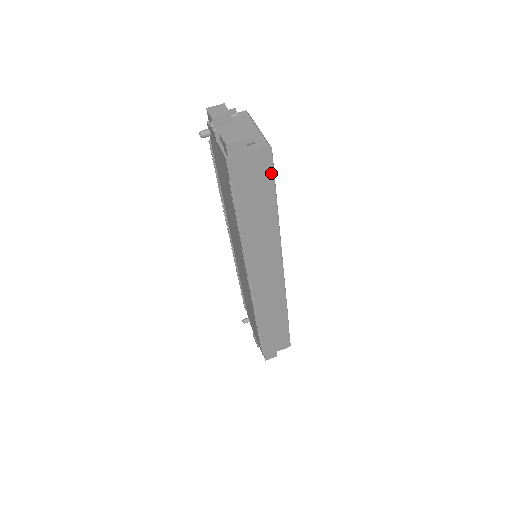
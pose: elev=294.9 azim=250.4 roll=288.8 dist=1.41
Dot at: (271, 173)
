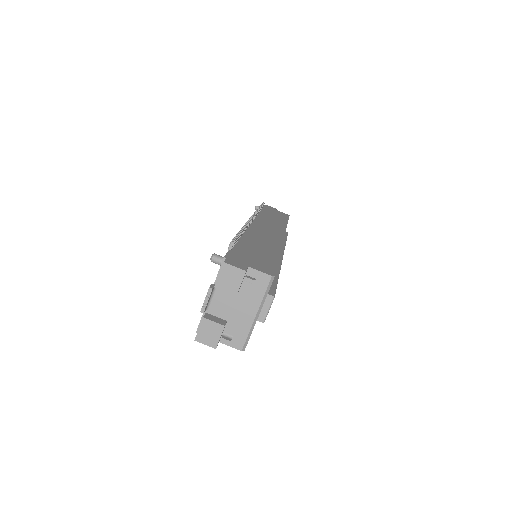
Dot at: occluded
